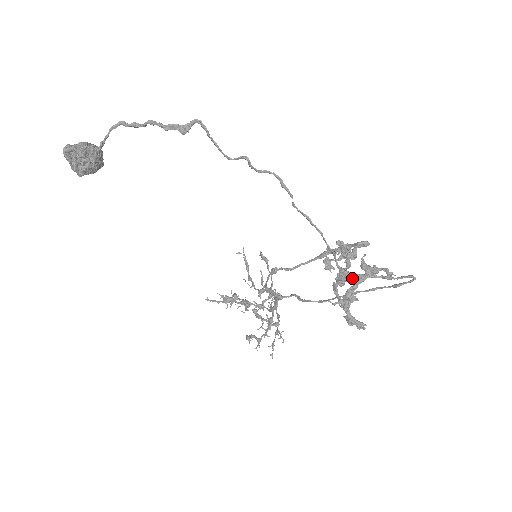
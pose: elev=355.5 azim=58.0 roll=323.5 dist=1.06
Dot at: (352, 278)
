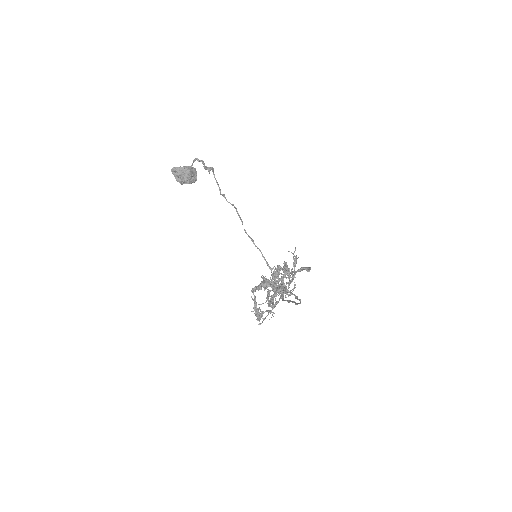
Dot at: (266, 288)
